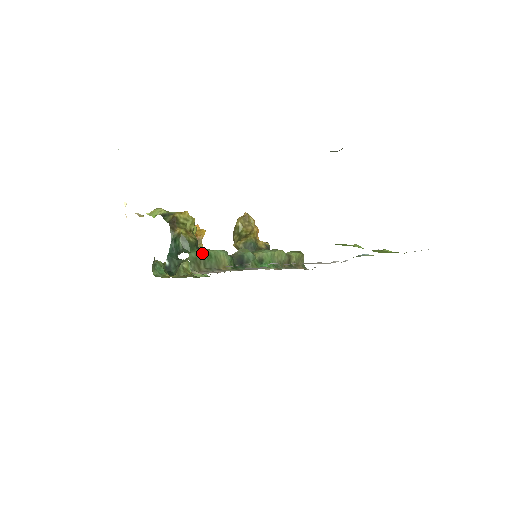
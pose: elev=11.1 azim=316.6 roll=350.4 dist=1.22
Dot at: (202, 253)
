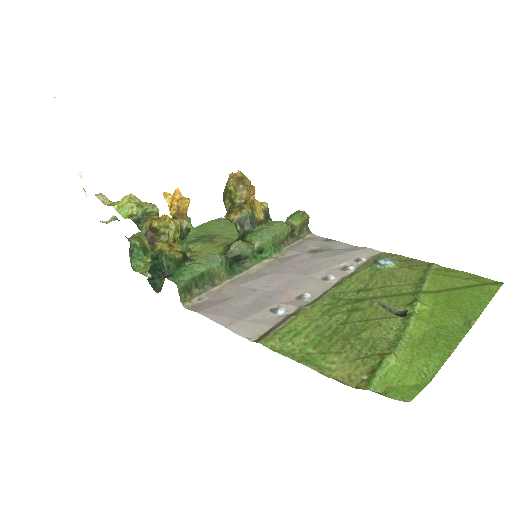
Dot at: (193, 277)
